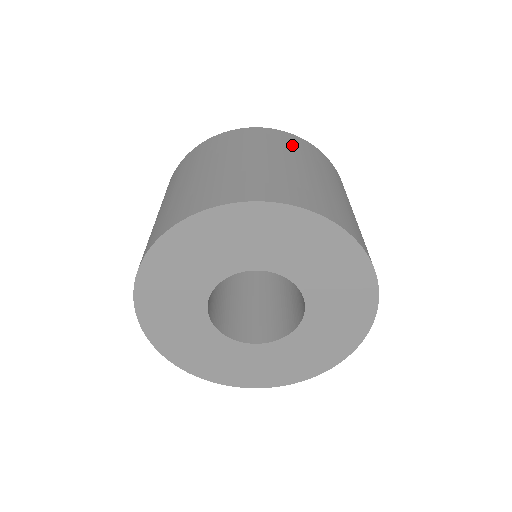
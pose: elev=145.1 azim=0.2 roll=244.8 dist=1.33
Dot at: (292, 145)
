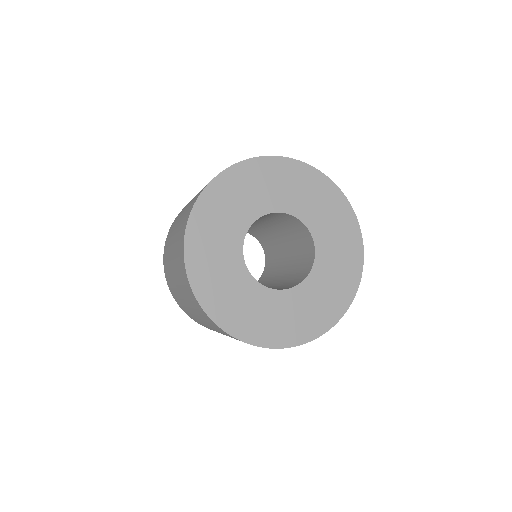
Dot at: occluded
